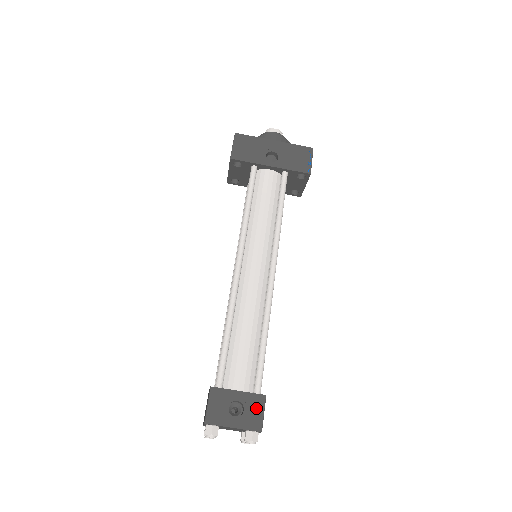
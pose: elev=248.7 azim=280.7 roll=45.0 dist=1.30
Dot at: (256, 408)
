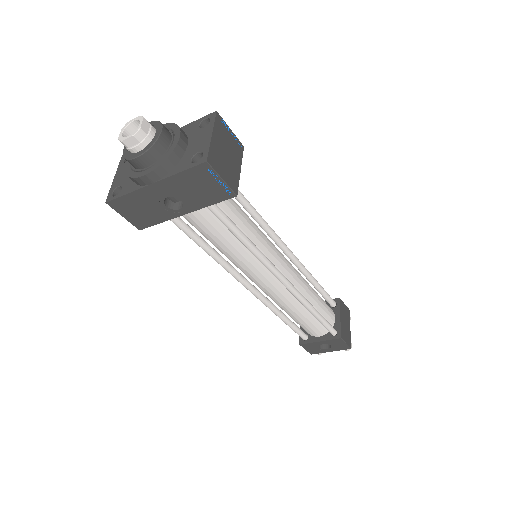
Dot at: (338, 344)
